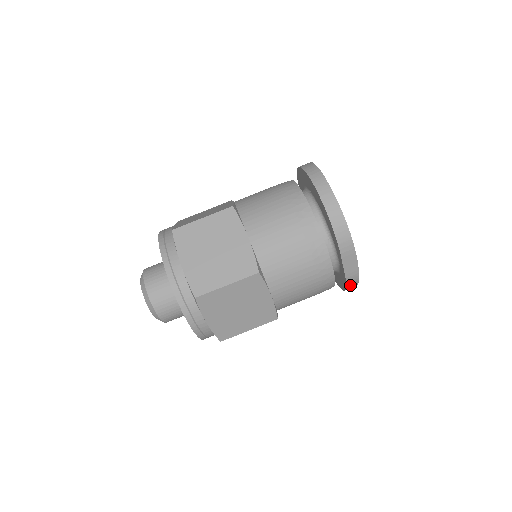
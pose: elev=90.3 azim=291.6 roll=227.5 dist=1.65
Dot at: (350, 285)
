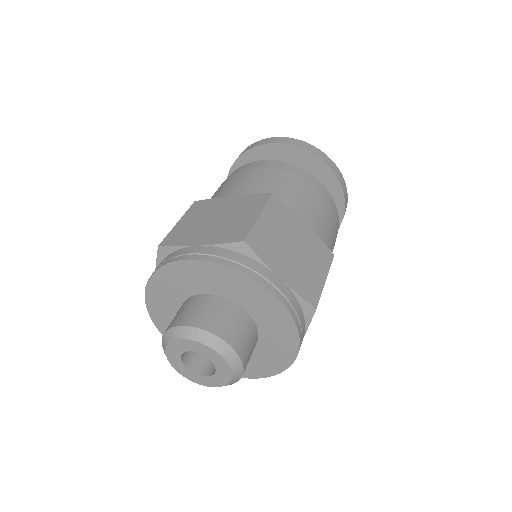
Dot at: occluded
